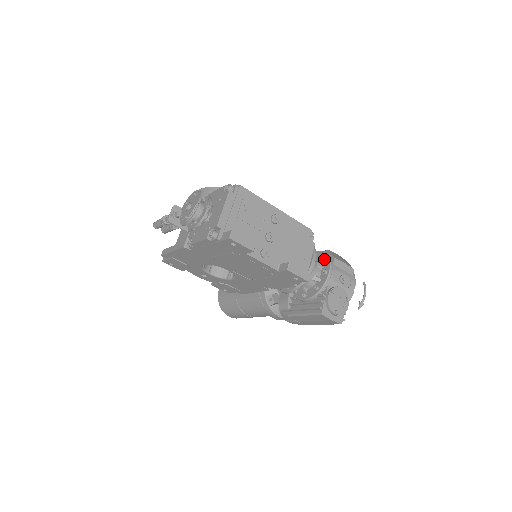
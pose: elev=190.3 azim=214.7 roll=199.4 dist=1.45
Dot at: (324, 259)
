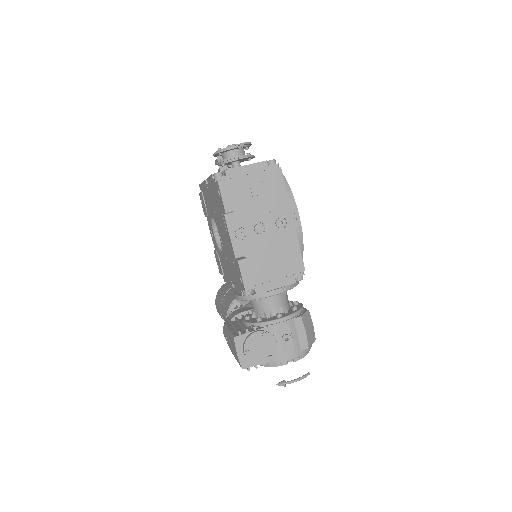
Dot at: (293, 309)
